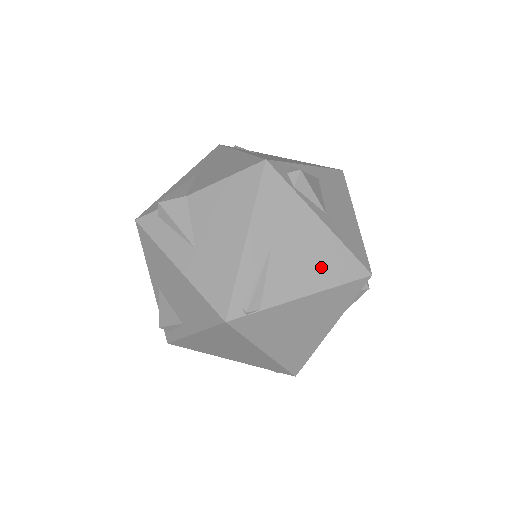
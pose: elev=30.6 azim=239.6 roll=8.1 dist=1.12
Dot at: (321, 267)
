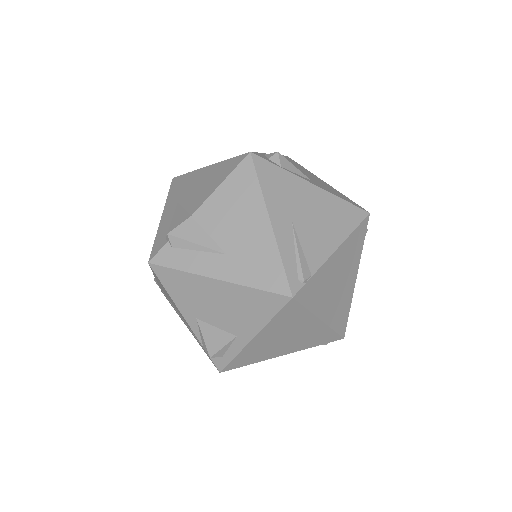
Dot at: (334, 222)
